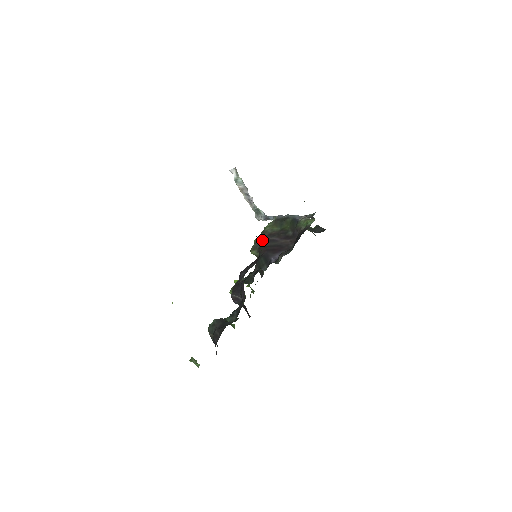
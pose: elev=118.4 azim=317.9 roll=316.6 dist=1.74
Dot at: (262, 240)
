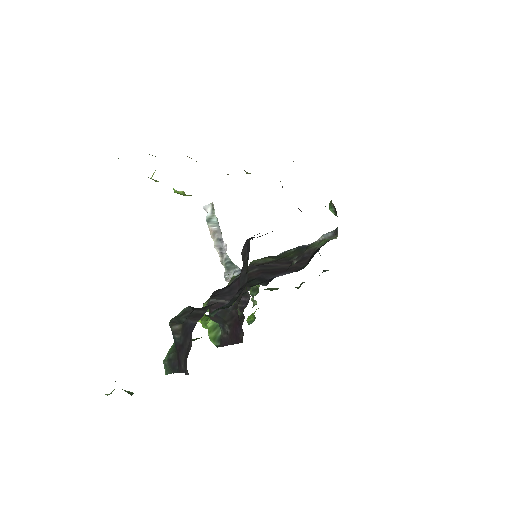
Dot at: (251, 266)
